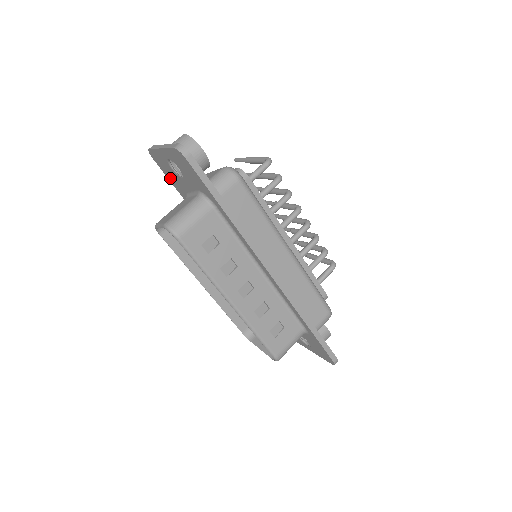
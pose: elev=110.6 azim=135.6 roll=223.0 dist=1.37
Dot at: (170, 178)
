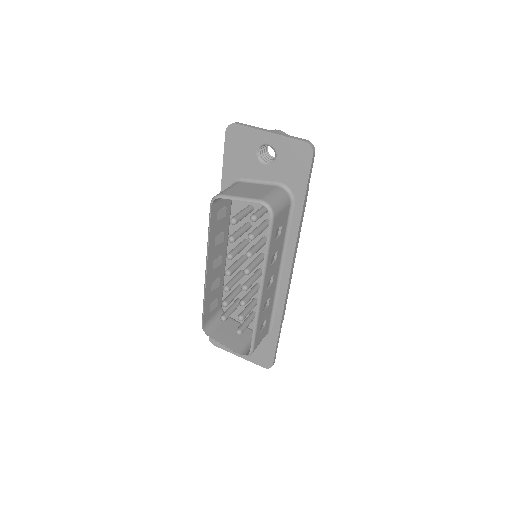
Dot at: (230, 157)
